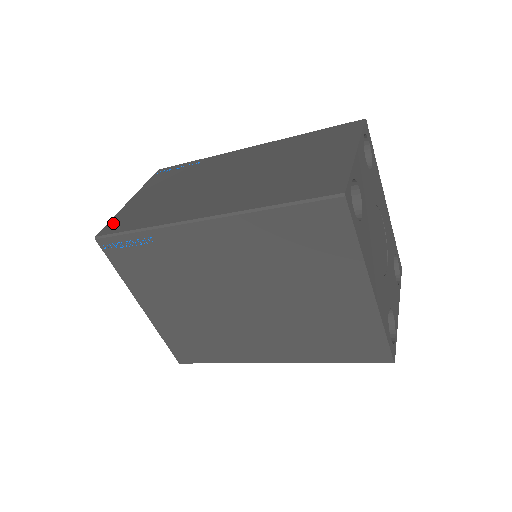
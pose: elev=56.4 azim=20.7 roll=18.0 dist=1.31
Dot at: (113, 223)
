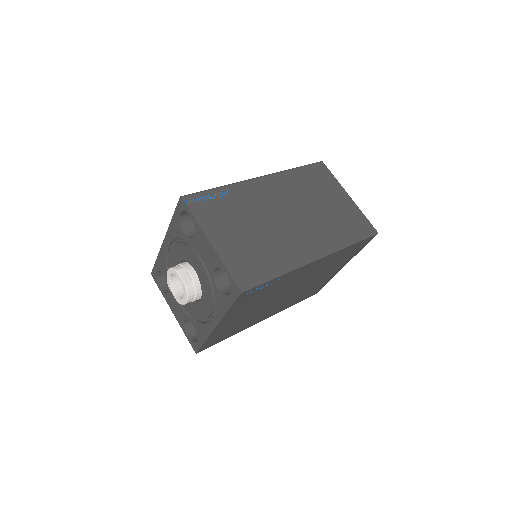
Dot at: (238, 273)
